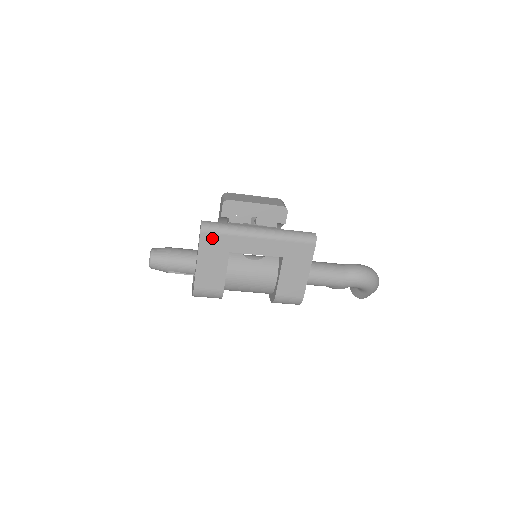
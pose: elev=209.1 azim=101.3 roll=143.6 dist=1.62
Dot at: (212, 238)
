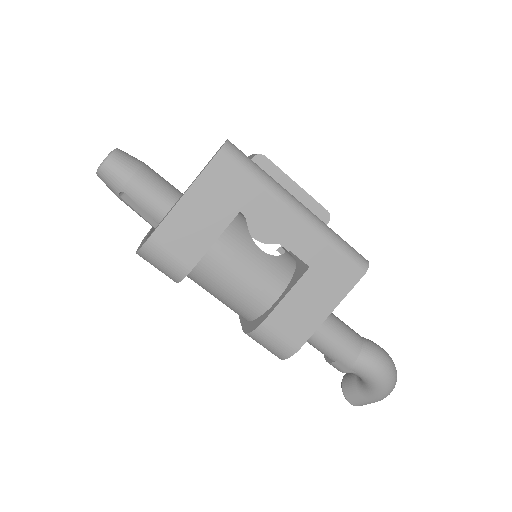
Dot at: (230, 171)
